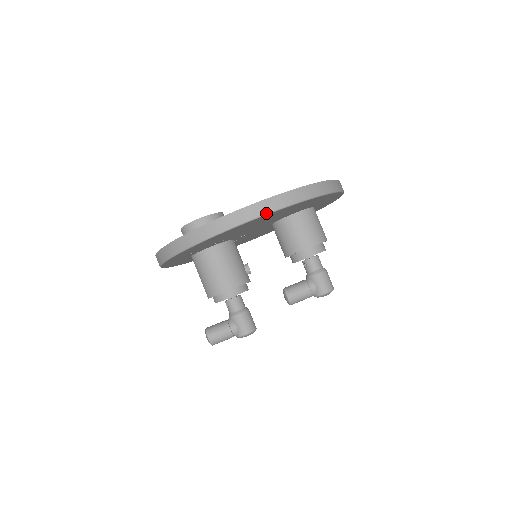
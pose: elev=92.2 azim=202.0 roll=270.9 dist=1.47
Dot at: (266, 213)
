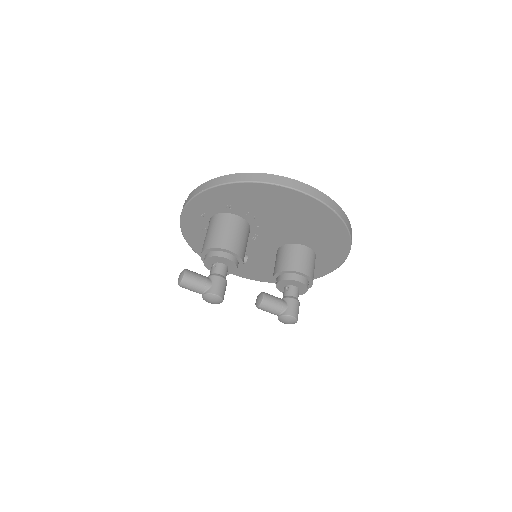
Dot at: (321, 200)
